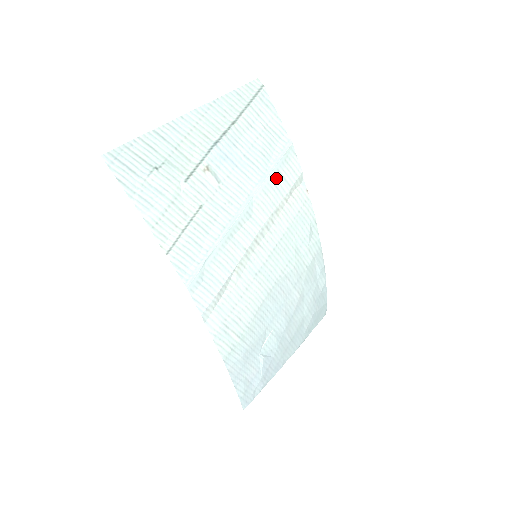
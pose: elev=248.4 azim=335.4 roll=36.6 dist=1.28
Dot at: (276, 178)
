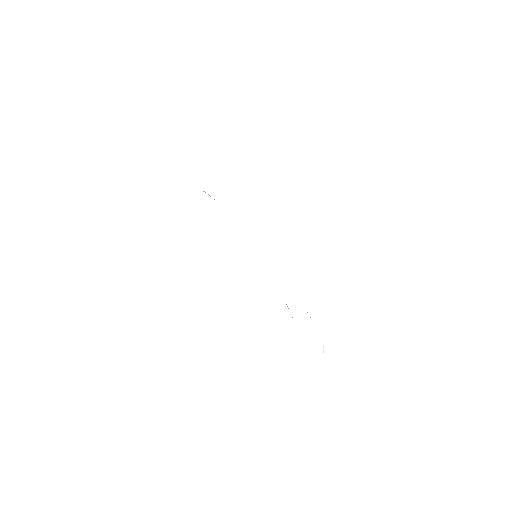
Dot at: occluded
